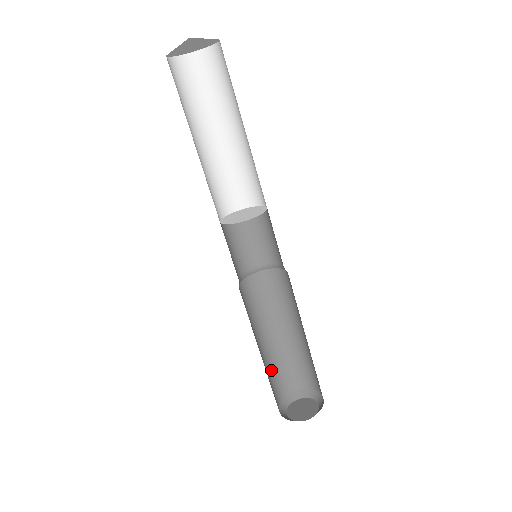
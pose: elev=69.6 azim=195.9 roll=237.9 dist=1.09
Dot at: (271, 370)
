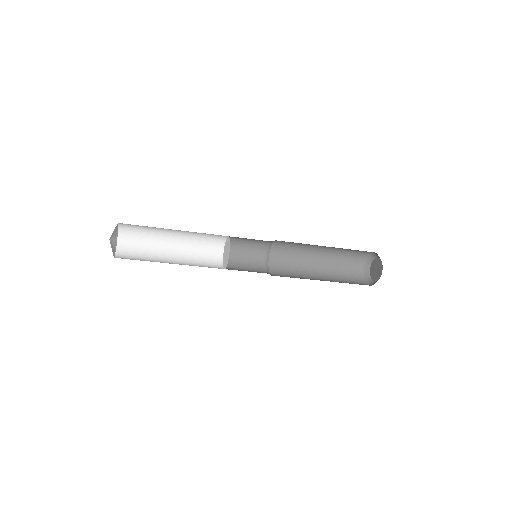
Dot at: (343, 252)
